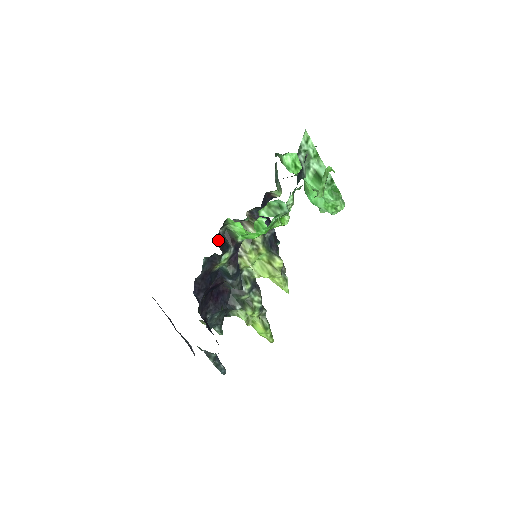
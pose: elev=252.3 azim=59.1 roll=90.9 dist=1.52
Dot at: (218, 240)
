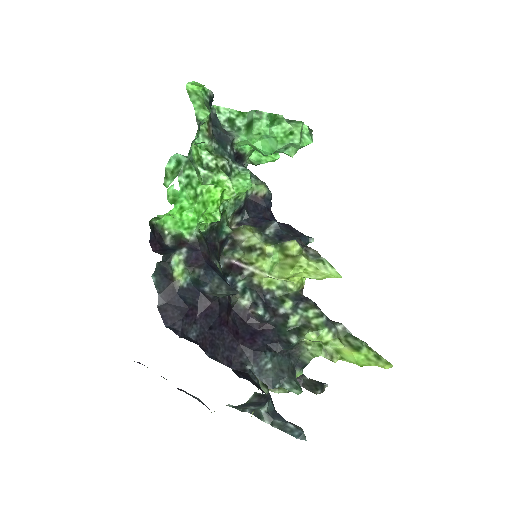
Dot at: (157, 249)
